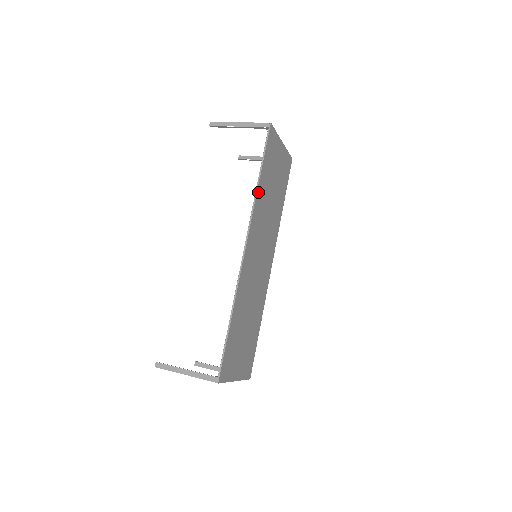
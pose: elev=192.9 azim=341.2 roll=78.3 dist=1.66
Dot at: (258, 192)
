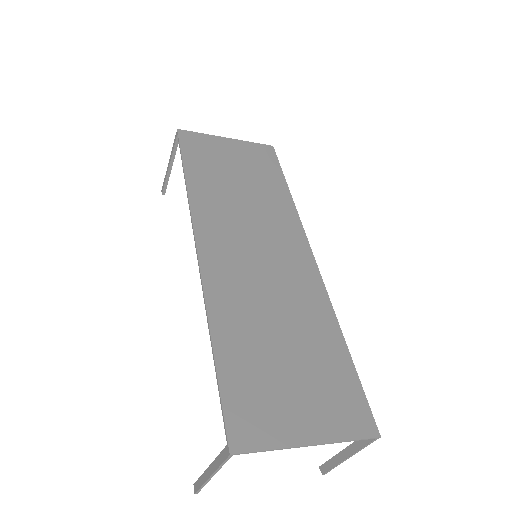
Dot at: (192, 189)
